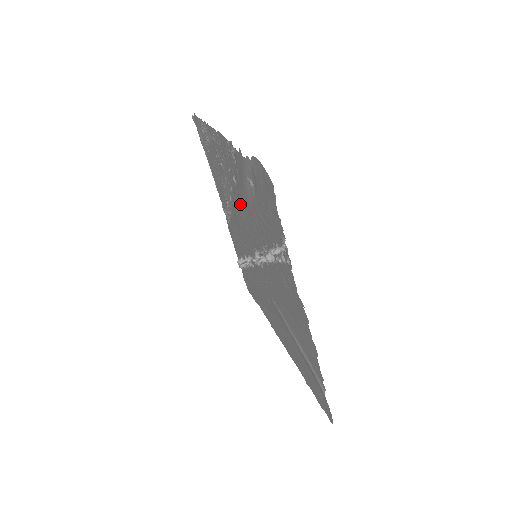
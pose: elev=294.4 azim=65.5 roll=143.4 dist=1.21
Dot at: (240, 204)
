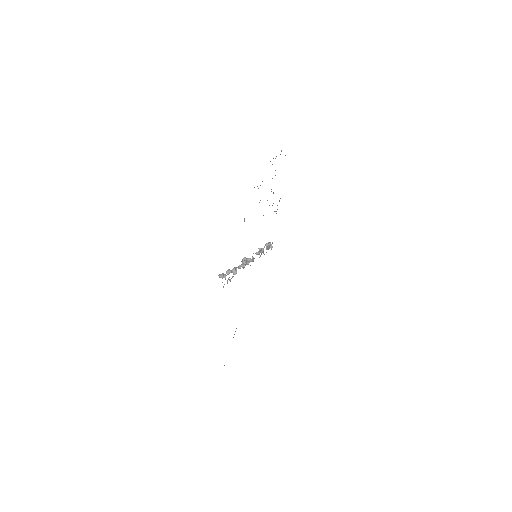
Dot at: occluded
